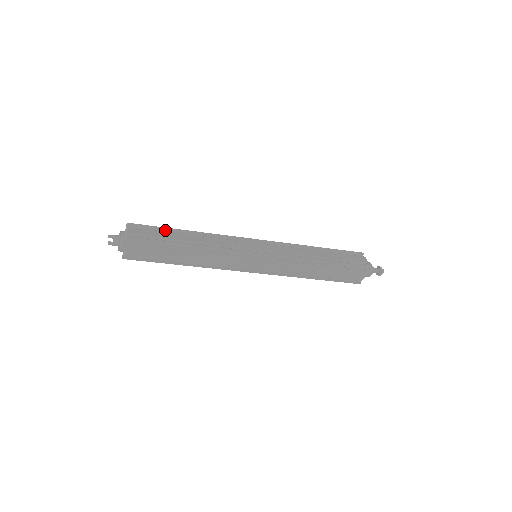
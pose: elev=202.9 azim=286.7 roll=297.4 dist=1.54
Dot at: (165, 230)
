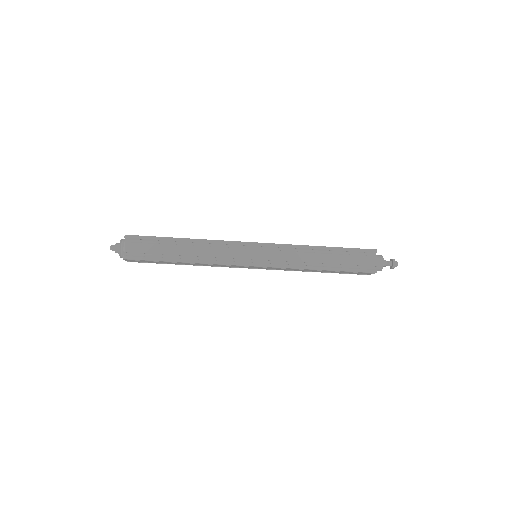
Dot at: (162, 239)
